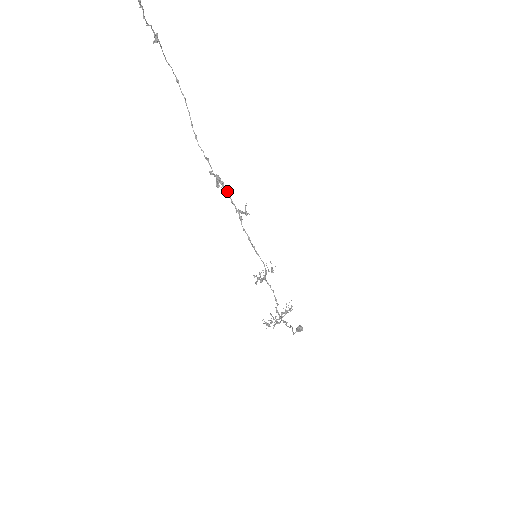
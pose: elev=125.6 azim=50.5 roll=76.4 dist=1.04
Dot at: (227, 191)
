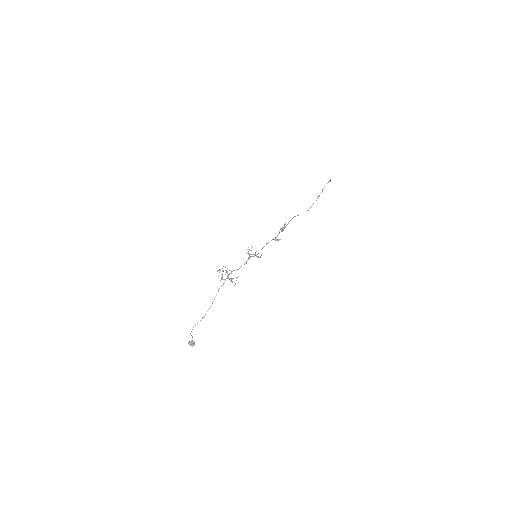
Dot at: occluded
